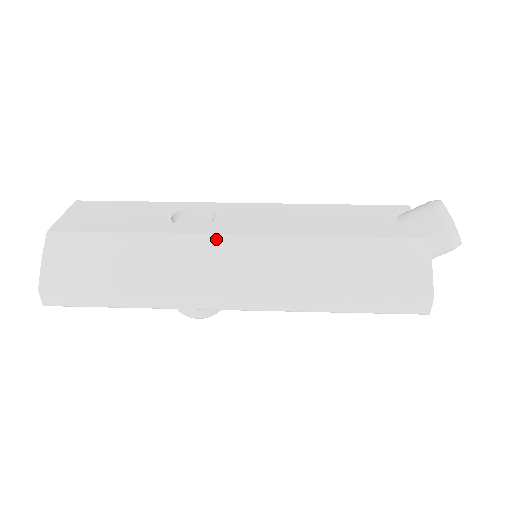
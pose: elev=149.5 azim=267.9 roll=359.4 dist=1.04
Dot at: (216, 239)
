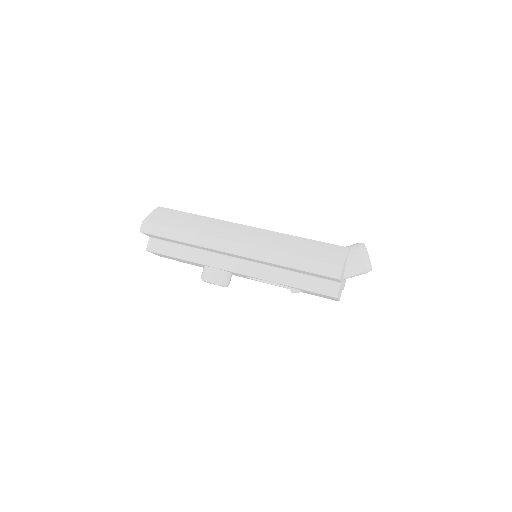
Dot at: (238, 225)
